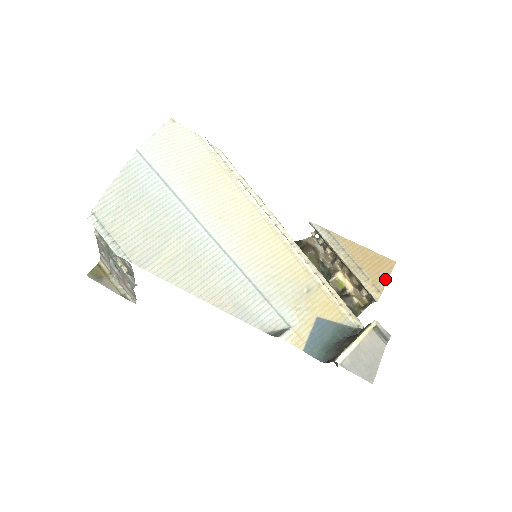
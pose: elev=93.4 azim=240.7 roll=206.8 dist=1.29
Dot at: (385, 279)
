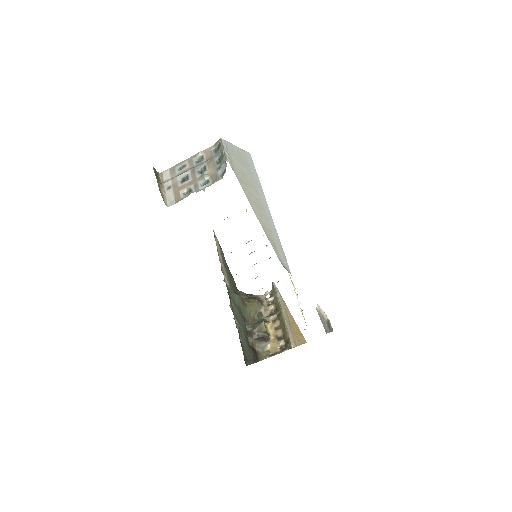
Dot at: (300, 343)
